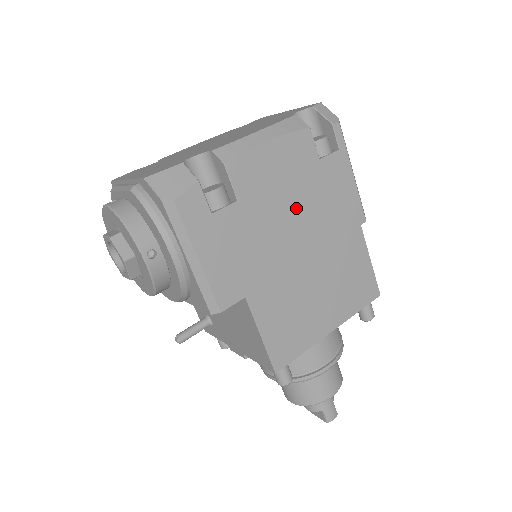
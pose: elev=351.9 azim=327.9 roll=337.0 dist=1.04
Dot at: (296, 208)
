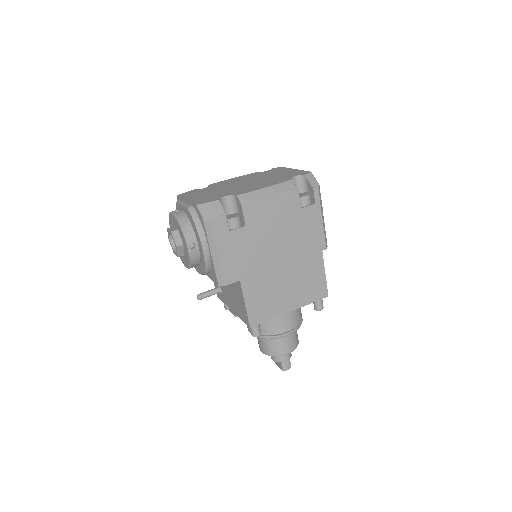
Dot at: (281, 235)
